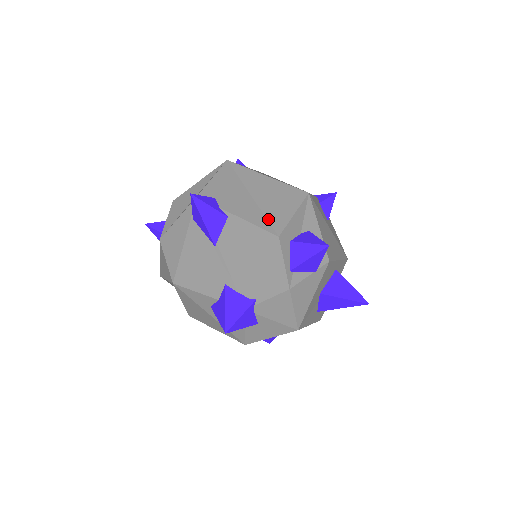
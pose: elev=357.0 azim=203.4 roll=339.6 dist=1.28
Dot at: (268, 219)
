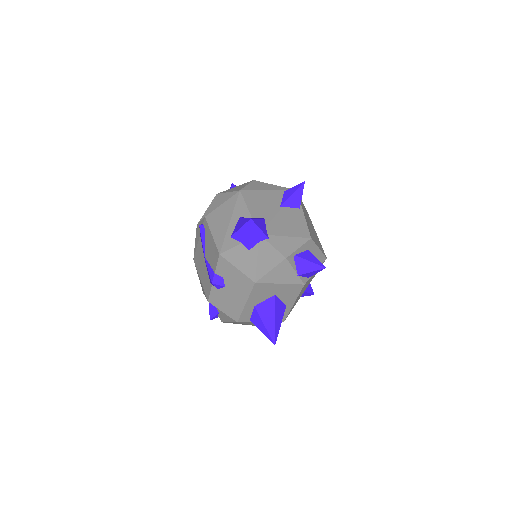
Dot at: (311, 232)
